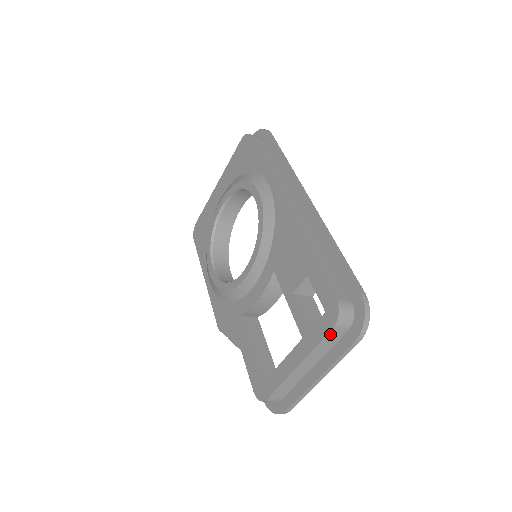
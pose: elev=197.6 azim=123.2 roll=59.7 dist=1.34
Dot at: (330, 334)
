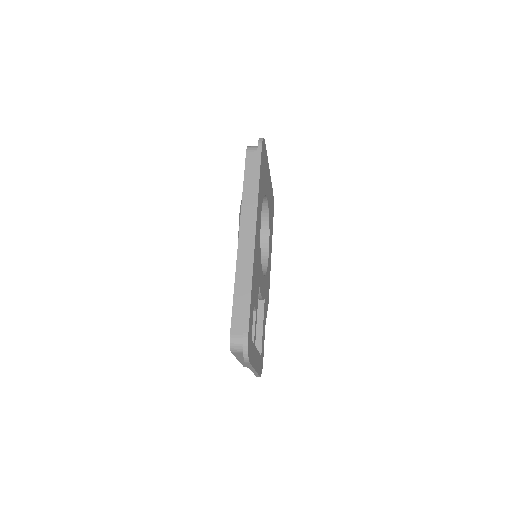
Dot at: (235, 353)
